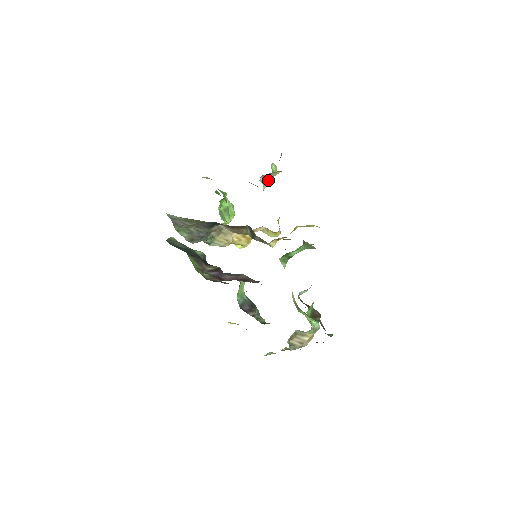
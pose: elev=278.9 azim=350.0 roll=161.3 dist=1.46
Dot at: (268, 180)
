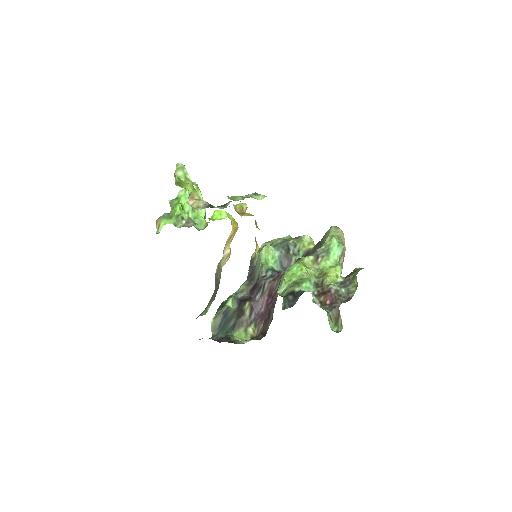
Dot at: occluded
